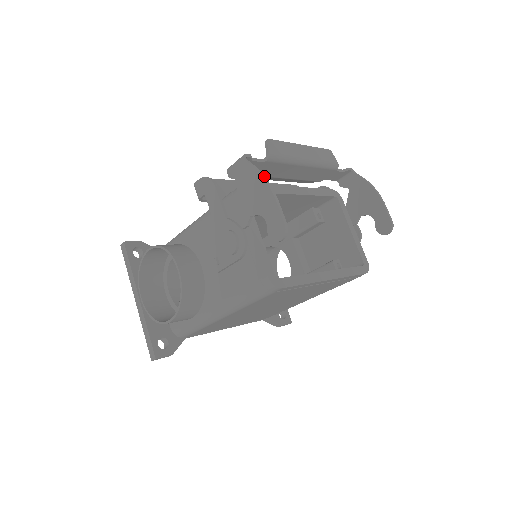
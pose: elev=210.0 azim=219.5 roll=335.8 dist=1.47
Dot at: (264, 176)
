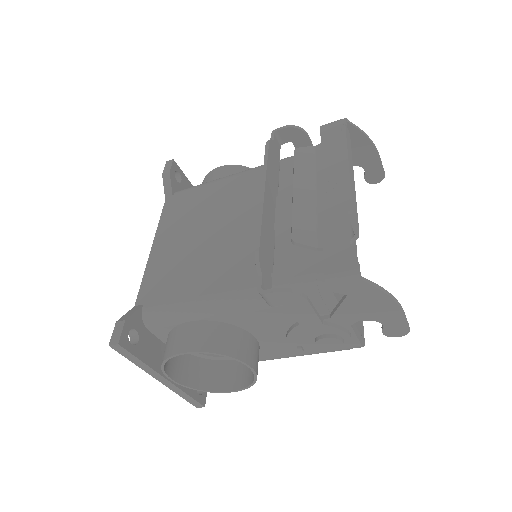
Dot at: (390, 294)
